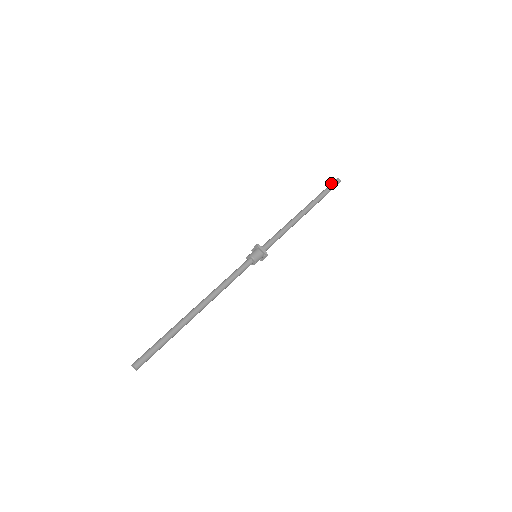
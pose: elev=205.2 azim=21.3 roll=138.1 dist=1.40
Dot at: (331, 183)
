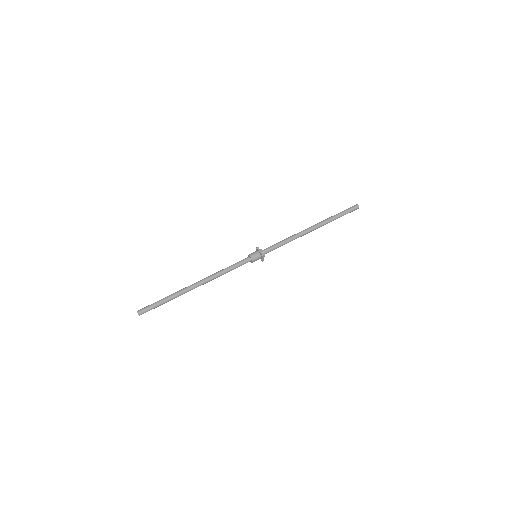
Dot at: (349, 208)
